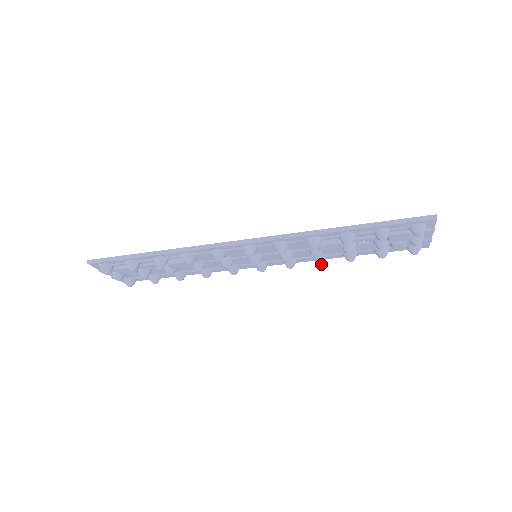
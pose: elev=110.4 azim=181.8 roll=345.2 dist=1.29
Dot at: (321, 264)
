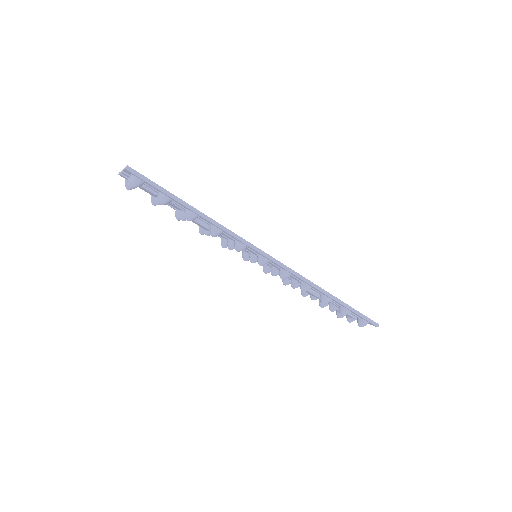
Dot at: occluded
